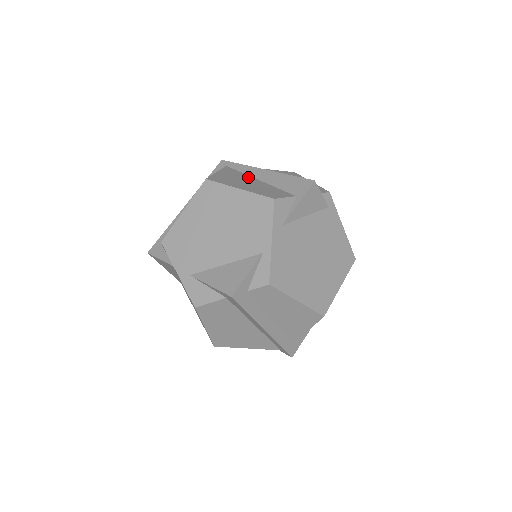
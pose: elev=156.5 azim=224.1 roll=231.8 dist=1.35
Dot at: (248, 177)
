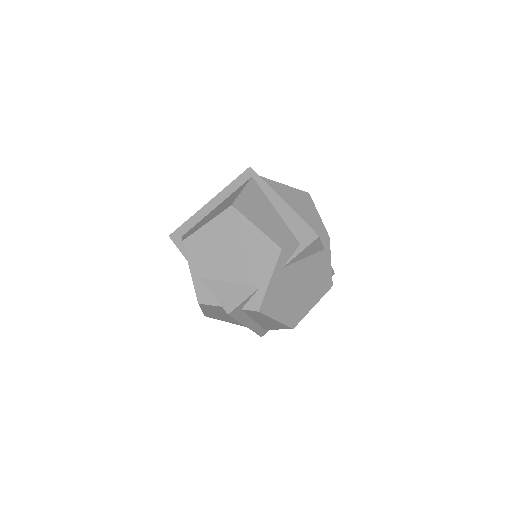
Dot at: (267, 203)
